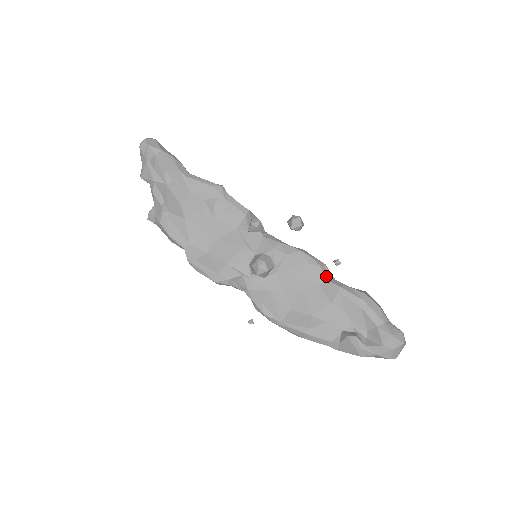
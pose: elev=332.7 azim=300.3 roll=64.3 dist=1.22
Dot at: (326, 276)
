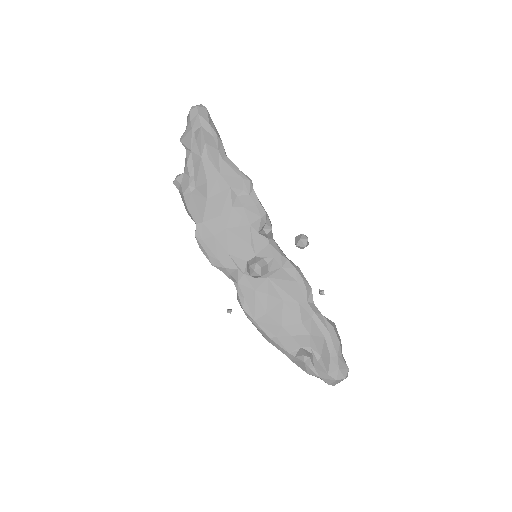
Dot at: (308, 298)
